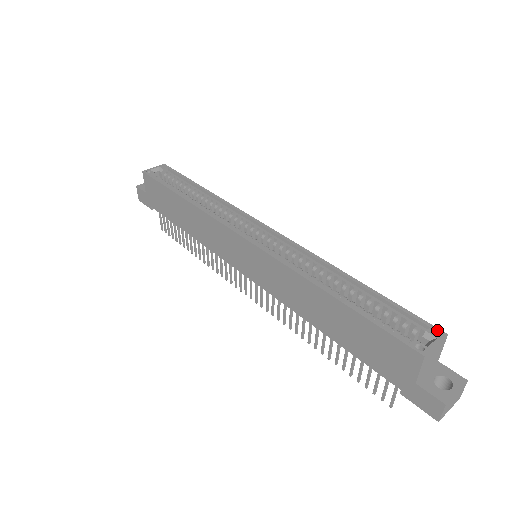
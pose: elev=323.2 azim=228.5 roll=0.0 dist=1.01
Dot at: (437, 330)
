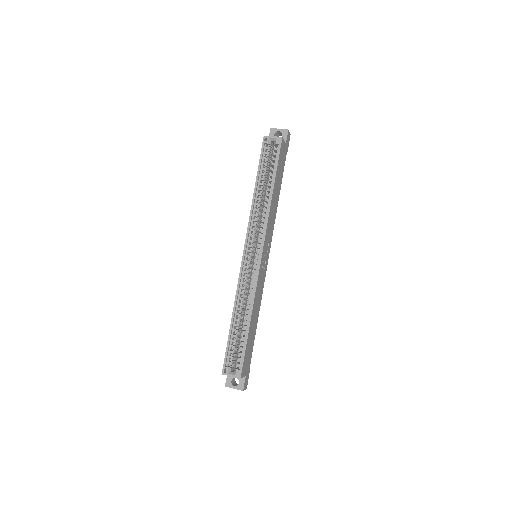
Dot at: (240, 373)
